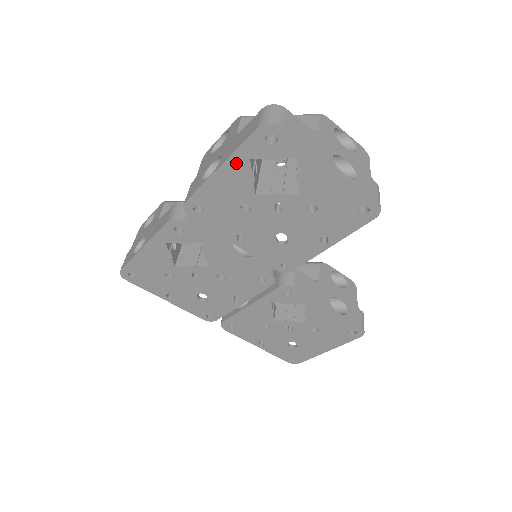
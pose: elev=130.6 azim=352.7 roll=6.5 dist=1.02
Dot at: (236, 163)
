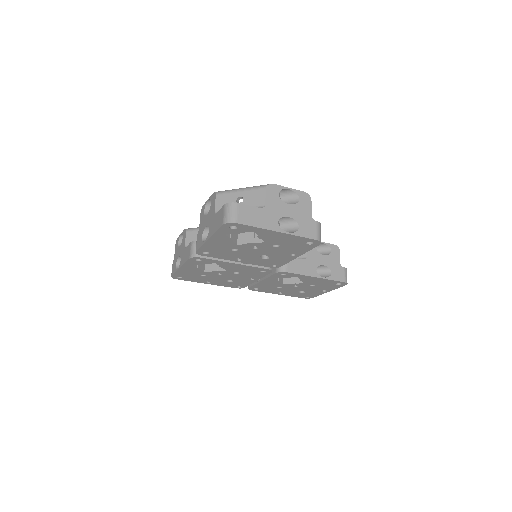
Dot at: (218, 236)
